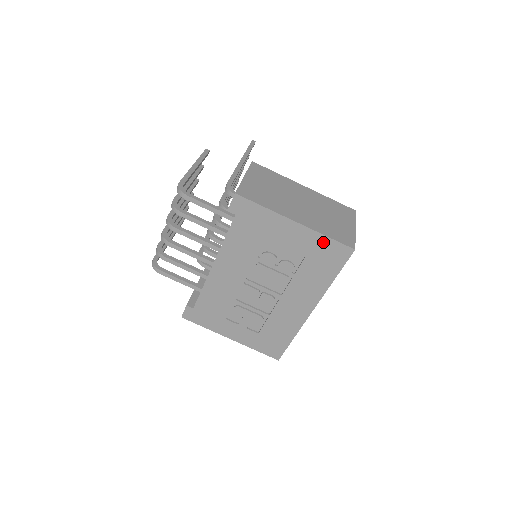
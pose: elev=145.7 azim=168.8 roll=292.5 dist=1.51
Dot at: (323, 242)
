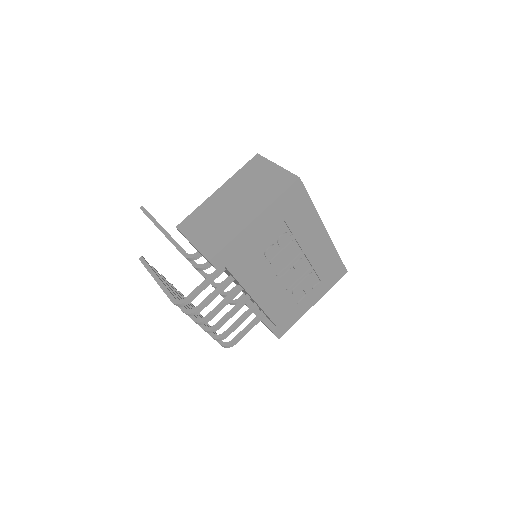
Dot at: (281, 202)
